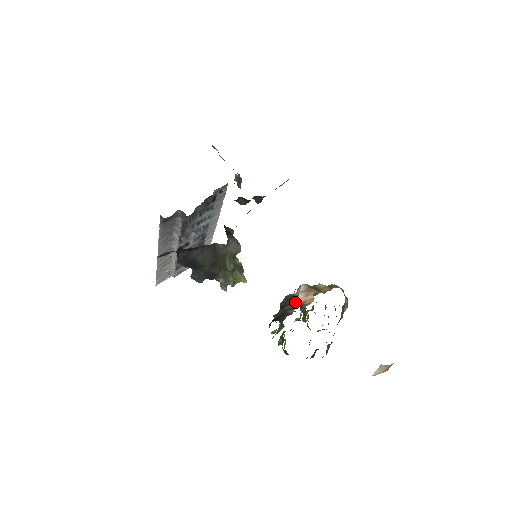
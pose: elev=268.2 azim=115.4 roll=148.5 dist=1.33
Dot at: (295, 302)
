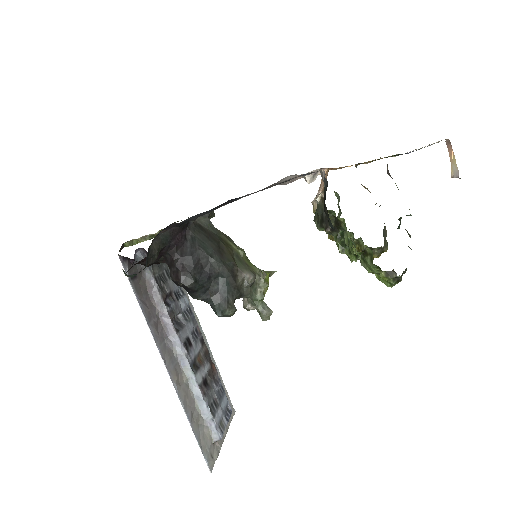
Dot at: (322, 200)
